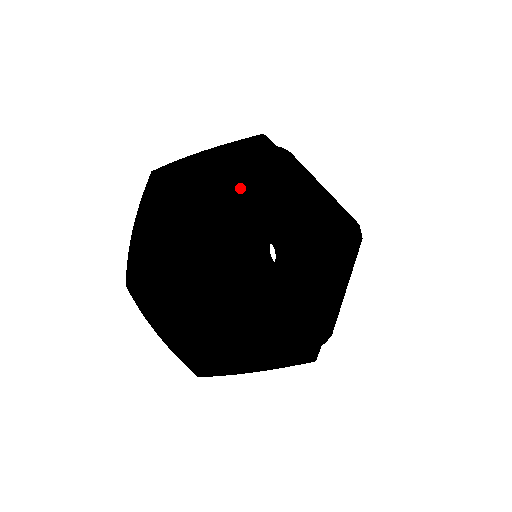
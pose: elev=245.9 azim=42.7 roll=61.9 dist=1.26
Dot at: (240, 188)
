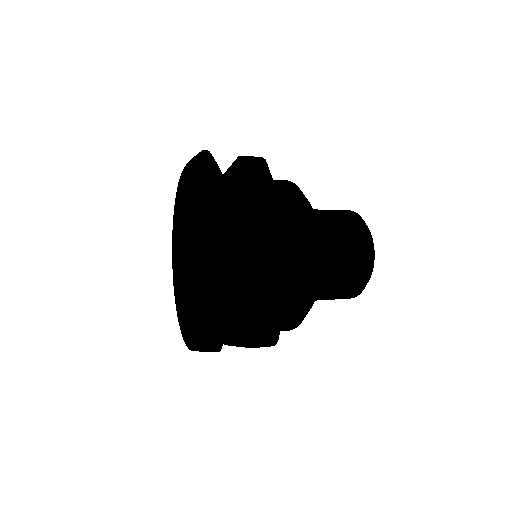
Dot at: (180, 216)
